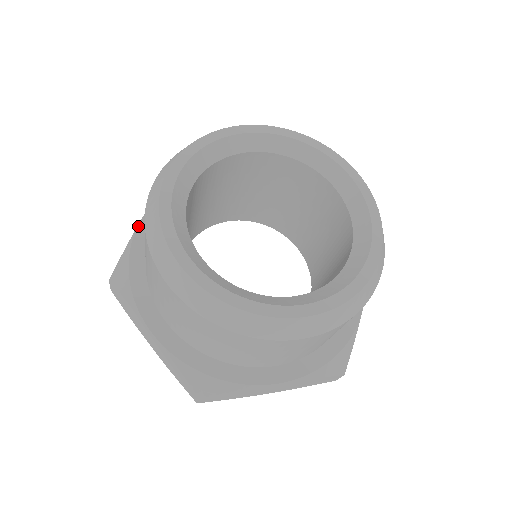
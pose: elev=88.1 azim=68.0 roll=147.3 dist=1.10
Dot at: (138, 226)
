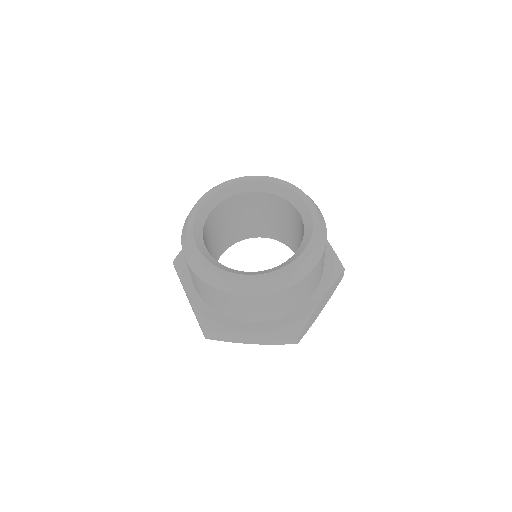
Dot at: occluded
